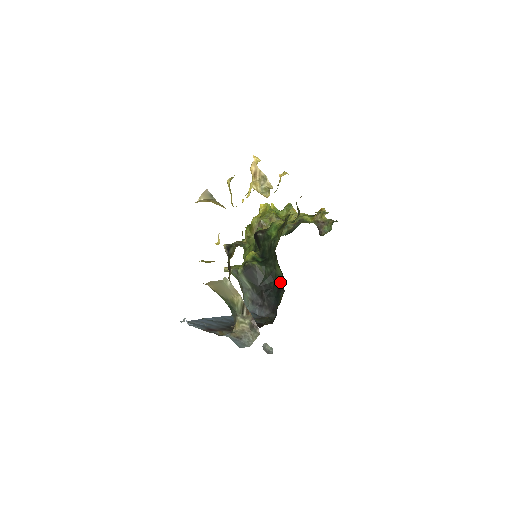
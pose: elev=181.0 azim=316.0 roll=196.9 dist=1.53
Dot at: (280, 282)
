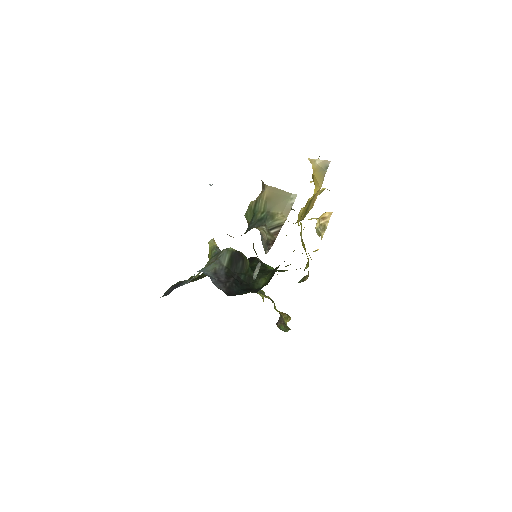
Dot at: (255, 287)
